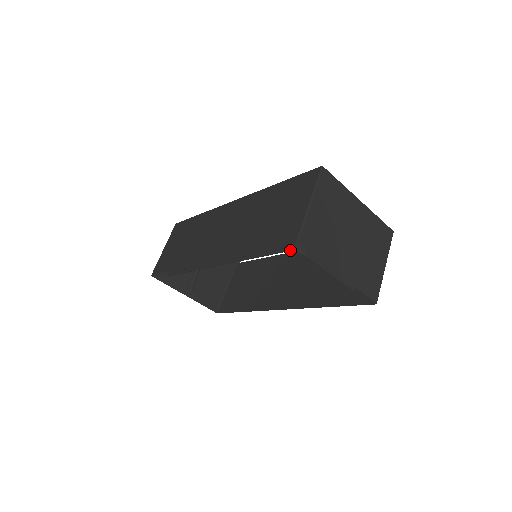
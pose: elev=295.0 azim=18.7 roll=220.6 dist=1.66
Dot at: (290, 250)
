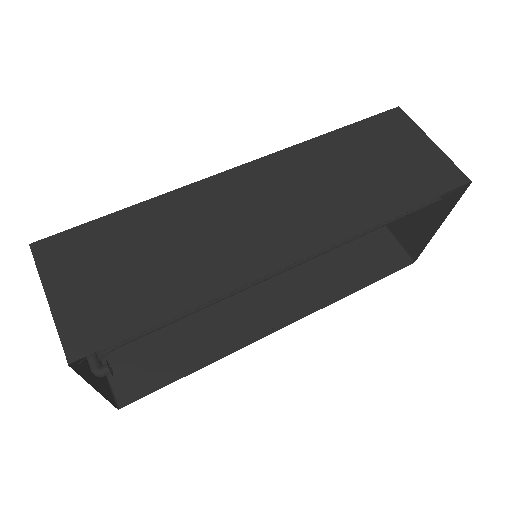
Dot at: (438, 199)
